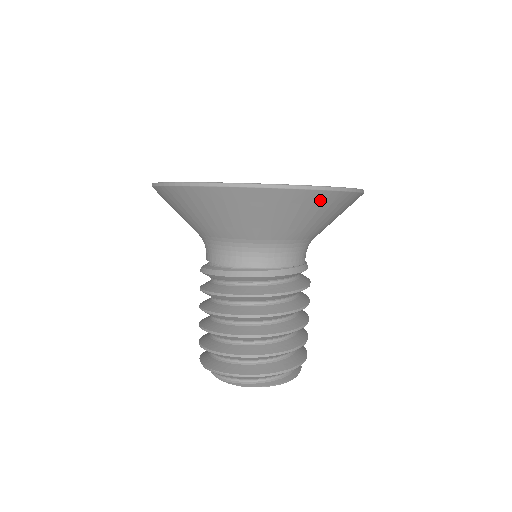
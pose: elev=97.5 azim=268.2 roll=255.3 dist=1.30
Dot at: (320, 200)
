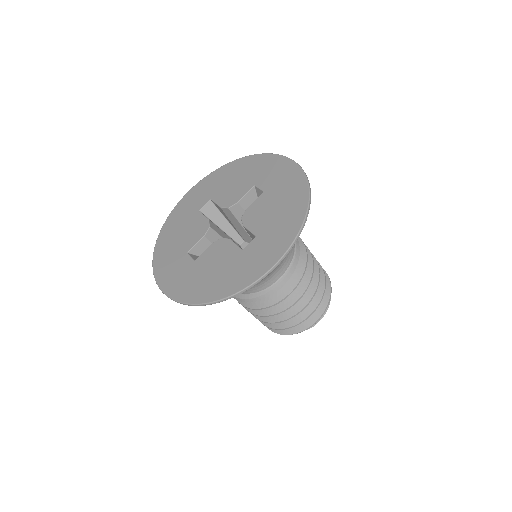
Dot at: occluded
